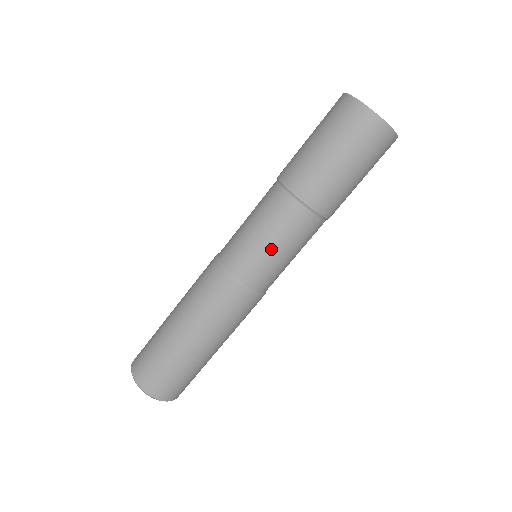
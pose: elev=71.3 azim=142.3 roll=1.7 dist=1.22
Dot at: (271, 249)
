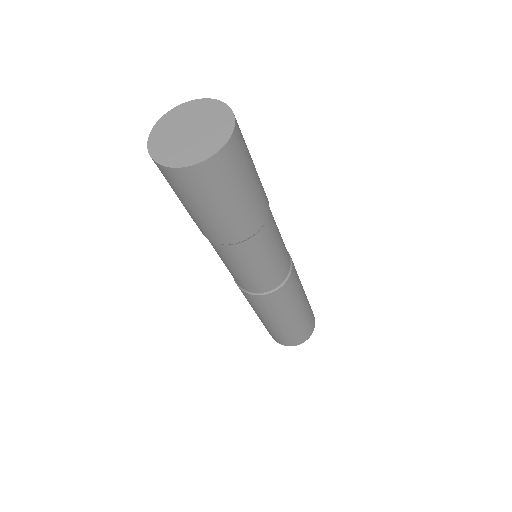
Dot at: (258, 270)
